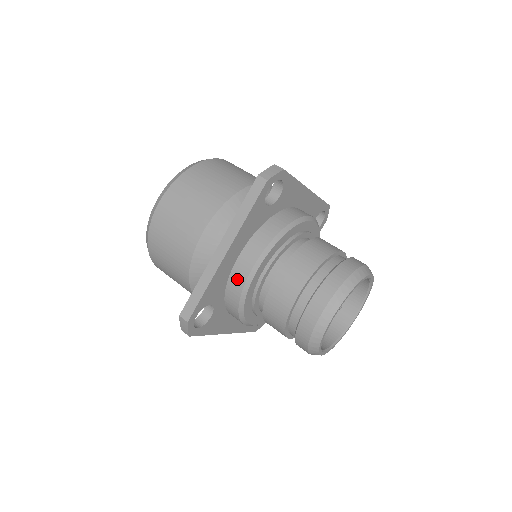
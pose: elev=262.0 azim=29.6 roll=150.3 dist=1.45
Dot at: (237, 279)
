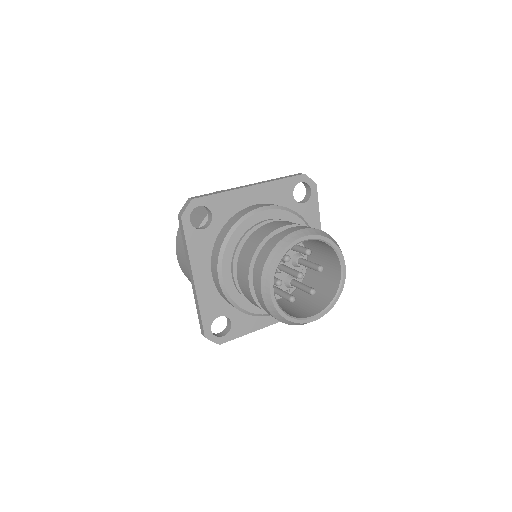
Dot at: (220, 291)
